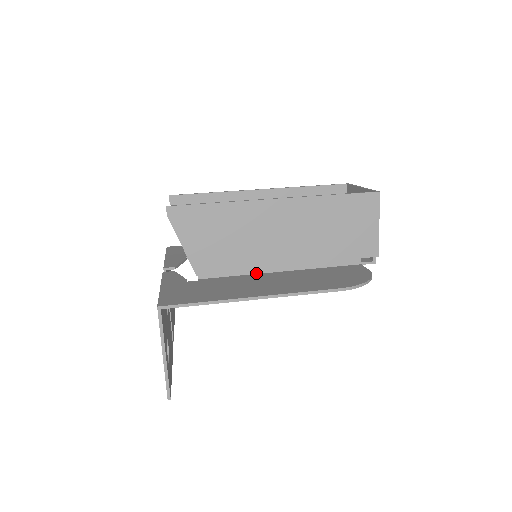
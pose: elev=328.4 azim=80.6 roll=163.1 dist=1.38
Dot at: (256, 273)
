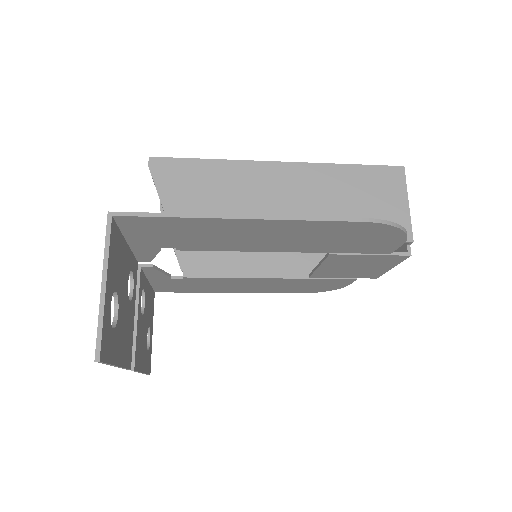
Dot at: occluded
